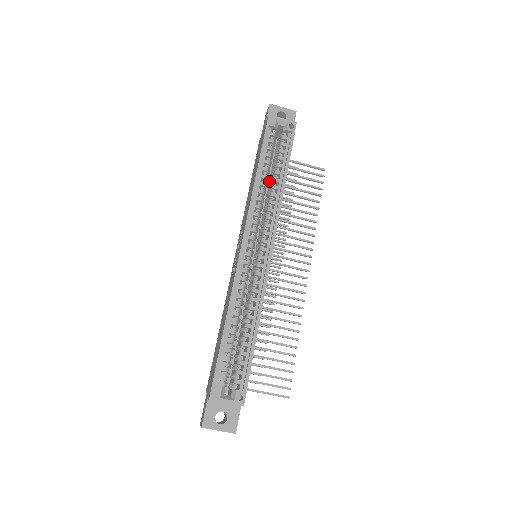
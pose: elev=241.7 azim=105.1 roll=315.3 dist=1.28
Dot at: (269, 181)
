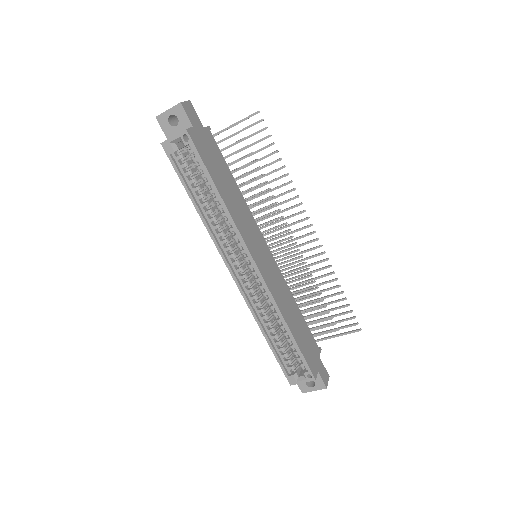
Dot at: occluded
